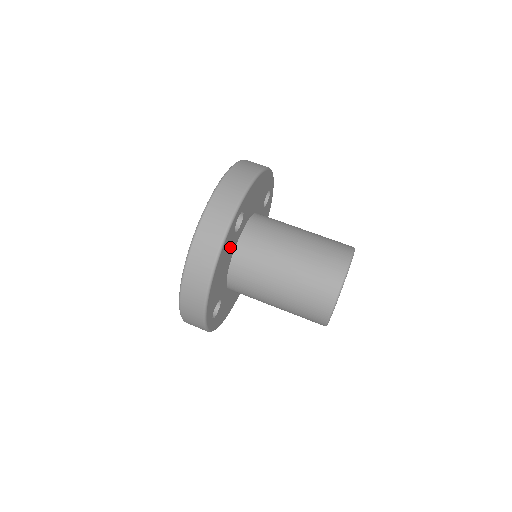
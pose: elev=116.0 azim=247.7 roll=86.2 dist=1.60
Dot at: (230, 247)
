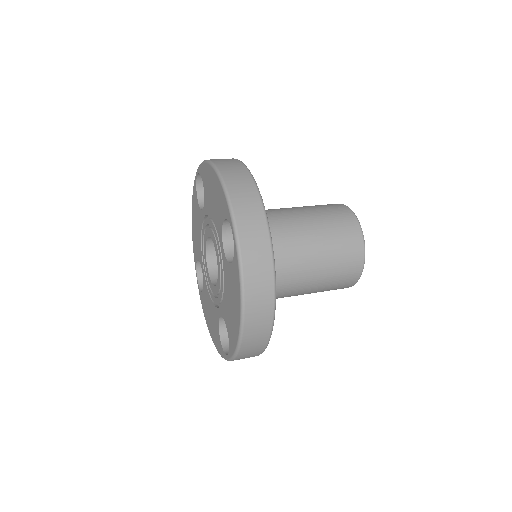
Dot at: occluded
